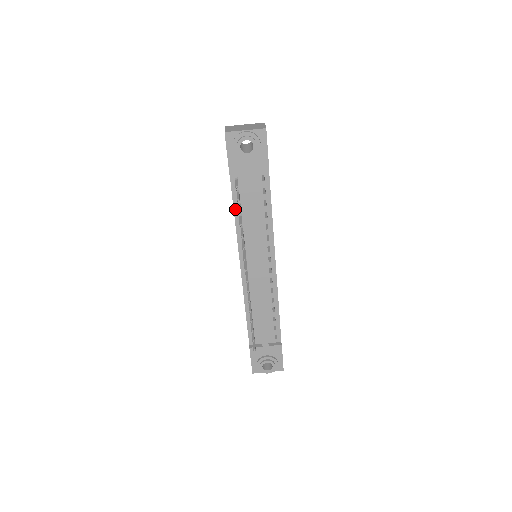
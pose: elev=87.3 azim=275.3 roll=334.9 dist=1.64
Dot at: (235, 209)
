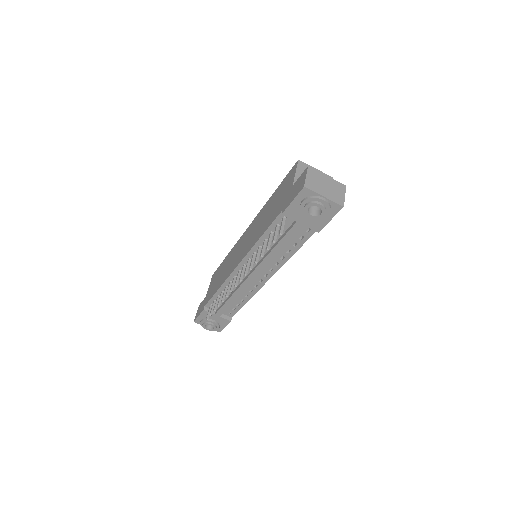
Dot at: (265, 233)
